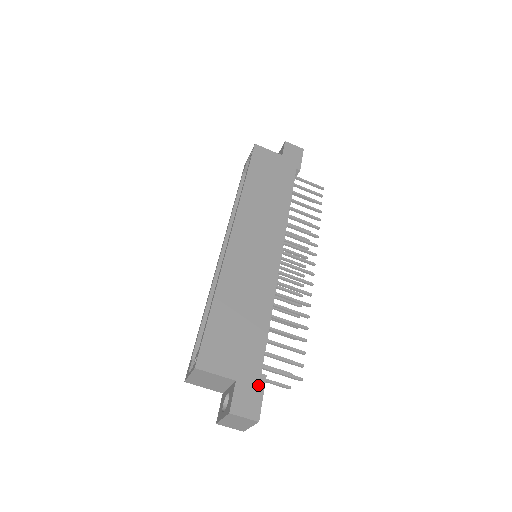
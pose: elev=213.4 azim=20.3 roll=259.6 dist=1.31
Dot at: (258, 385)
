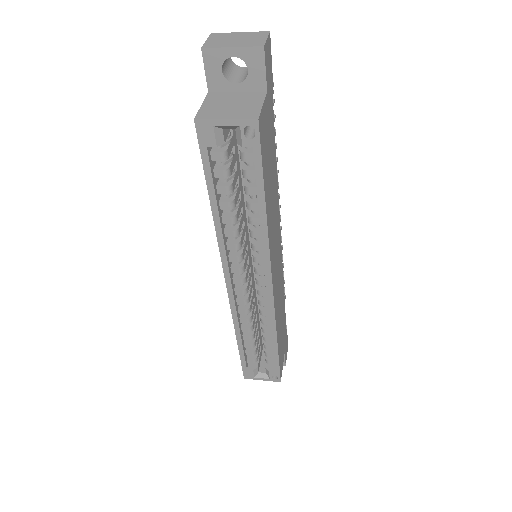
Dot at: occluded
